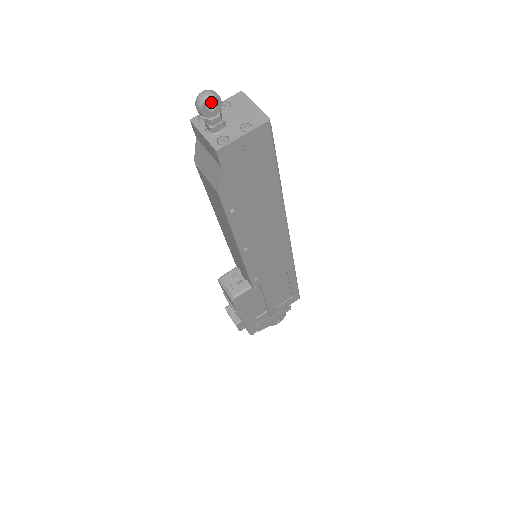
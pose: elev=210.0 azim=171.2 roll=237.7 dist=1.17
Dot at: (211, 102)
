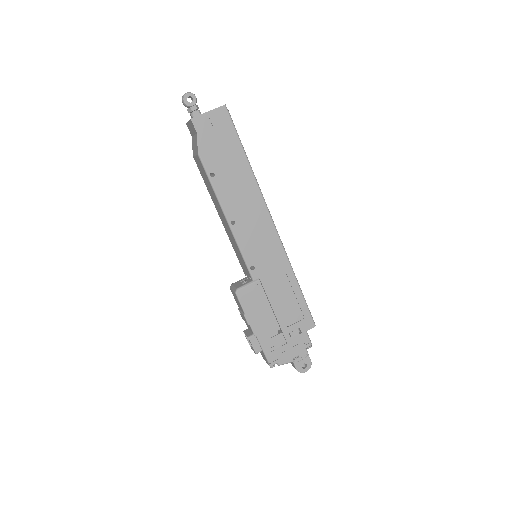
Dot at: (189, 96)
